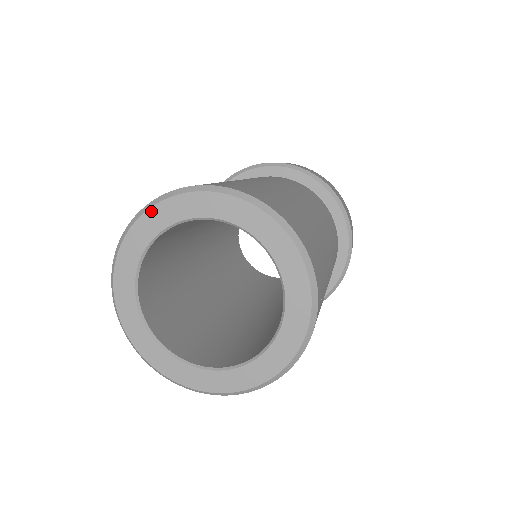
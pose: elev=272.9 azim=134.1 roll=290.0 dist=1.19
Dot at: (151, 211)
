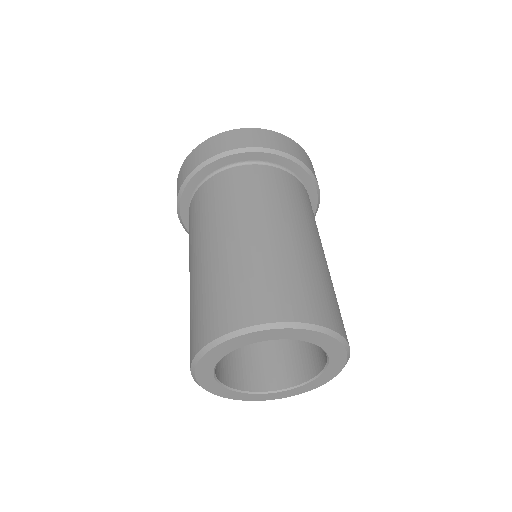
Dot at: (197, 371)
